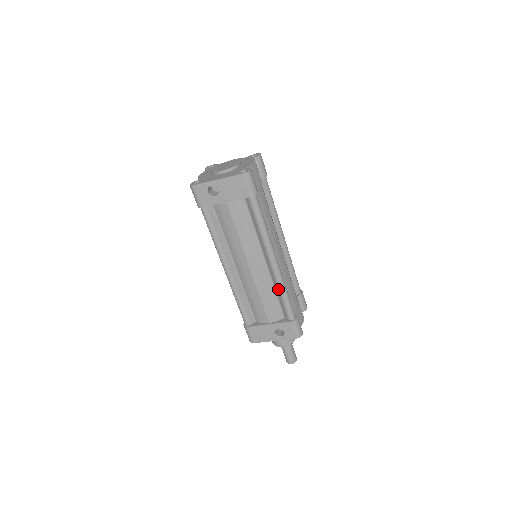
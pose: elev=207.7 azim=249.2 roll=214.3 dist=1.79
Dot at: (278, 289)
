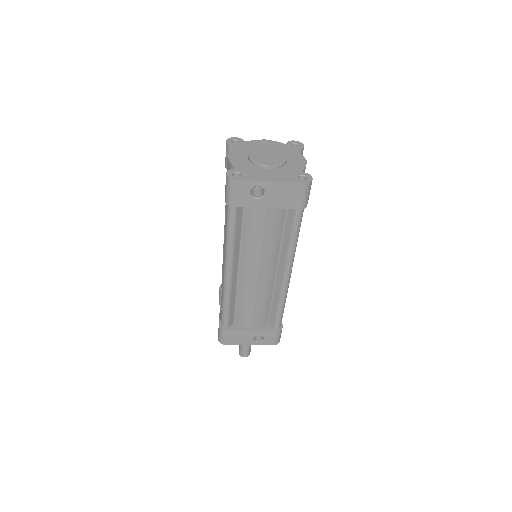
Dot at: (278, 300)
